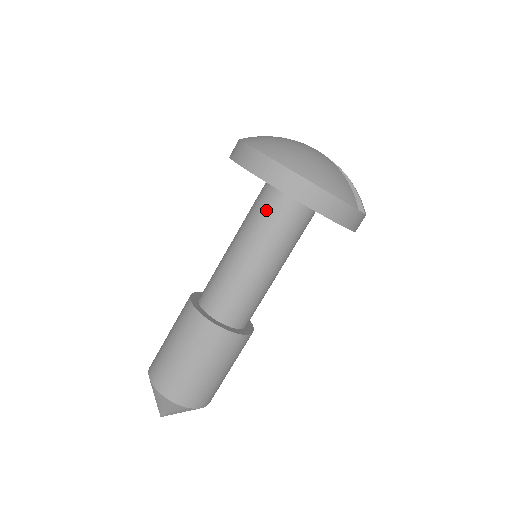
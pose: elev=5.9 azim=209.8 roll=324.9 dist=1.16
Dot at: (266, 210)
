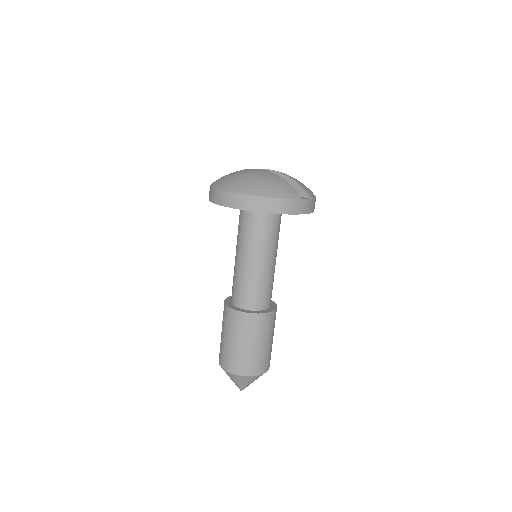
Dot at: (246, 224)
